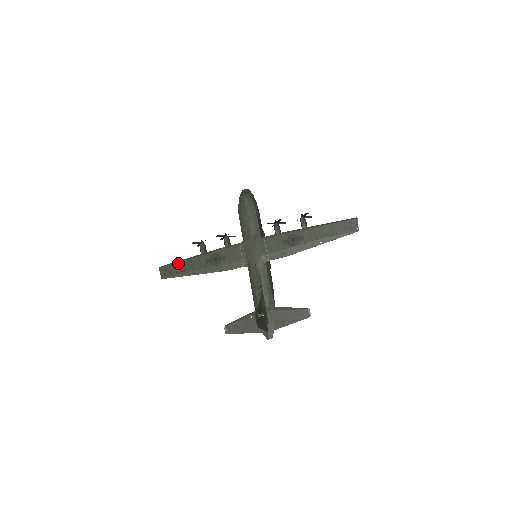
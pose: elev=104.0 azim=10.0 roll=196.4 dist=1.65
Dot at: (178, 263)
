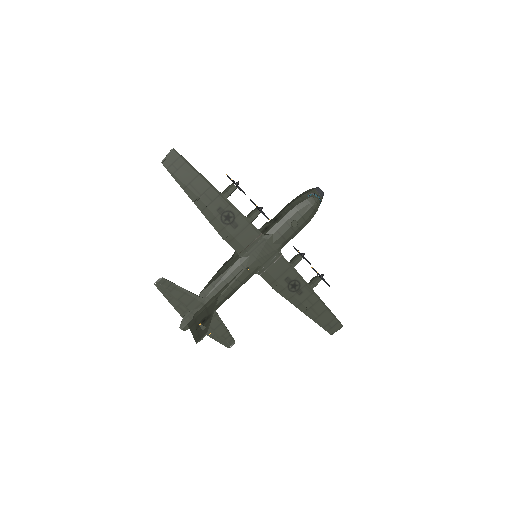
Dot at: (195, 173)
